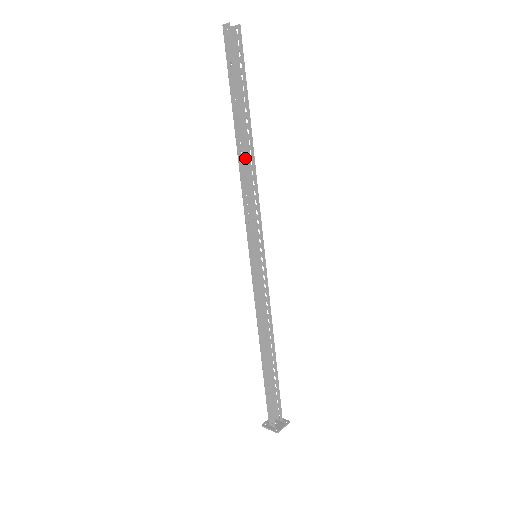
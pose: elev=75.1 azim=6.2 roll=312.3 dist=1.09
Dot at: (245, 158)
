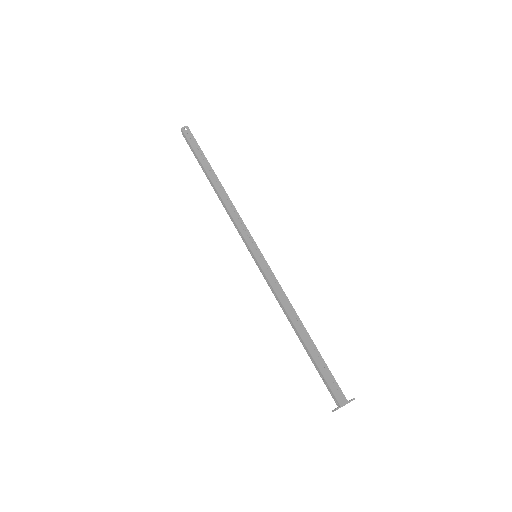
Dot at: (219, 197)
